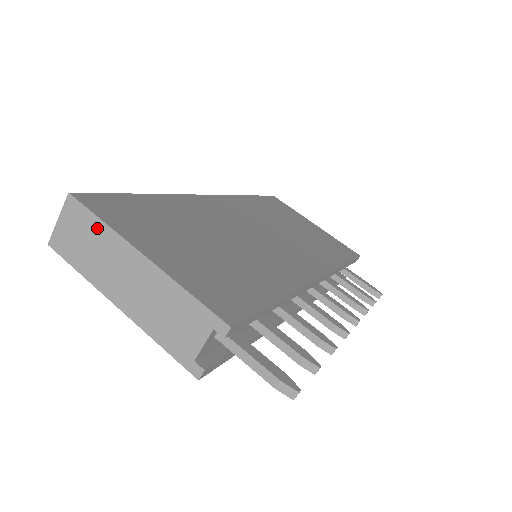
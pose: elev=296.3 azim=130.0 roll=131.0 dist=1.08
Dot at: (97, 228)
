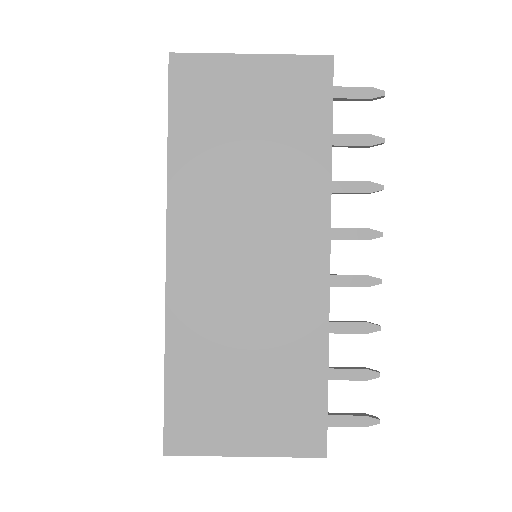
Dot at: (201, 453)
